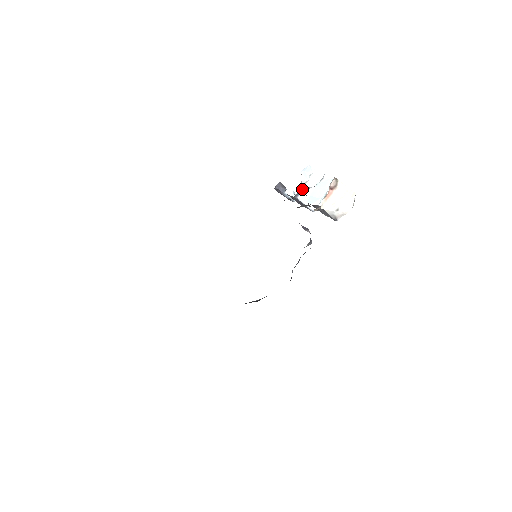
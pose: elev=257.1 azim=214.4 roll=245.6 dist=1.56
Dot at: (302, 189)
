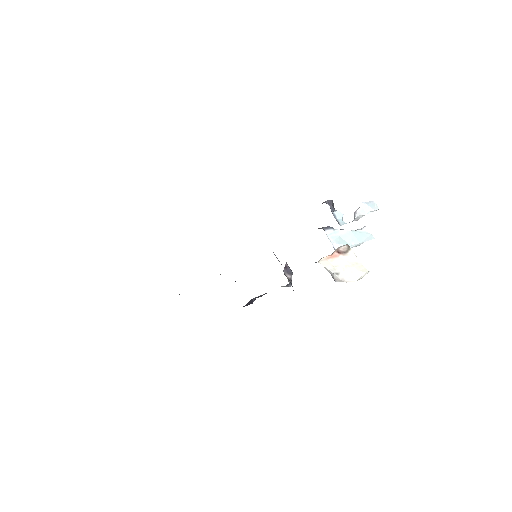
Dot at: (355, 219)
